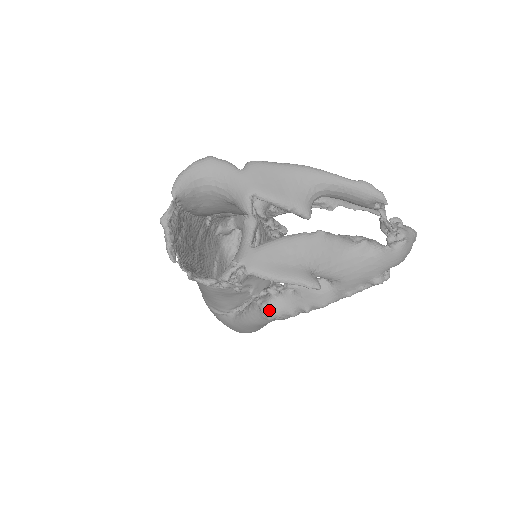
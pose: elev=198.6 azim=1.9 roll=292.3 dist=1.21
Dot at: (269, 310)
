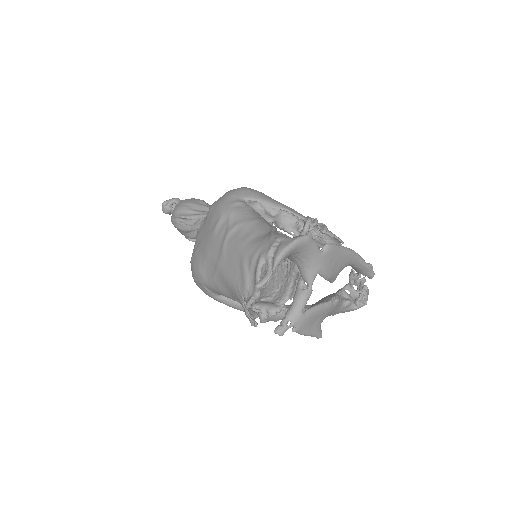
Dot at: (267, 320)
